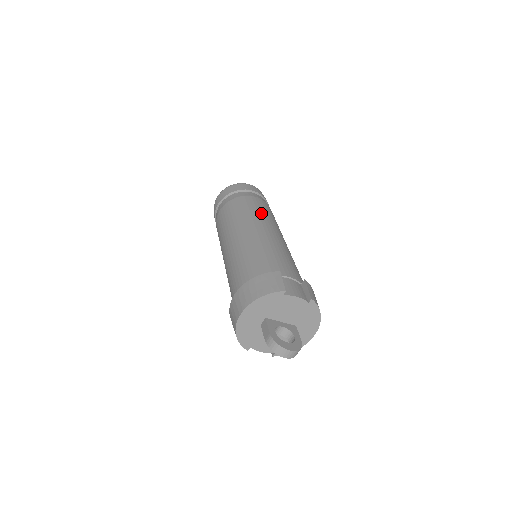
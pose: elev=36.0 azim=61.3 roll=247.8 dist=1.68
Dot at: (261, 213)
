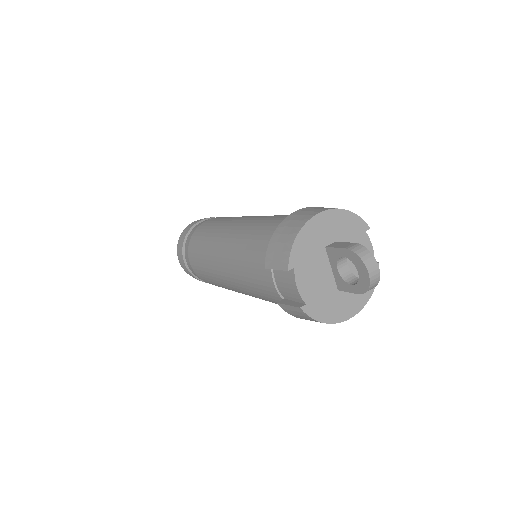
Dot at: occluded
